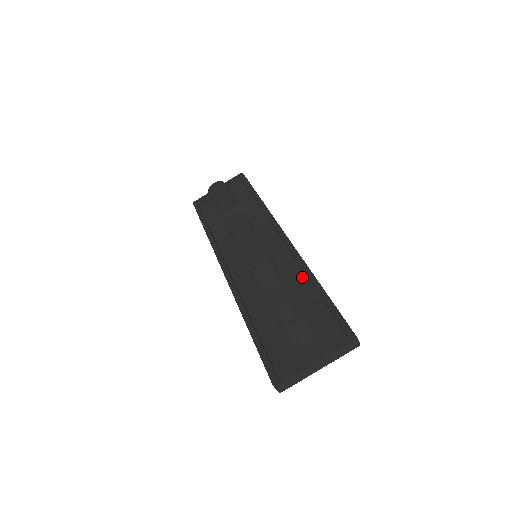
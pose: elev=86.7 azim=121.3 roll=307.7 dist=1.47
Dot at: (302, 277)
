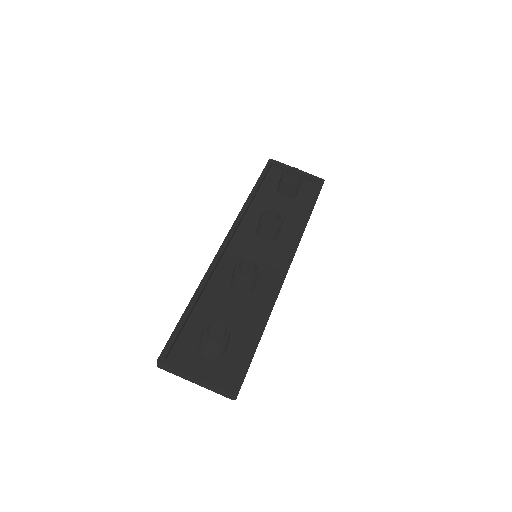
Dot at: (262, 310)
